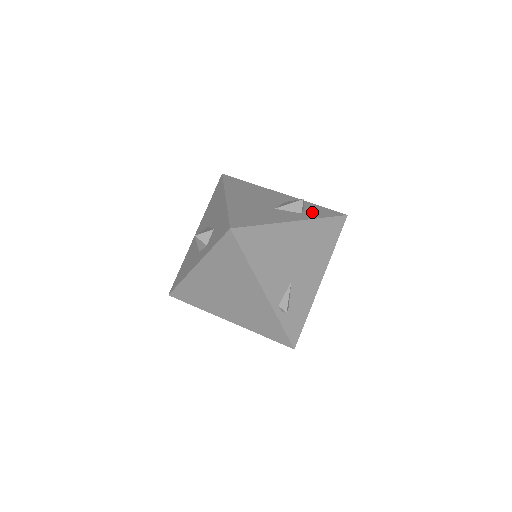
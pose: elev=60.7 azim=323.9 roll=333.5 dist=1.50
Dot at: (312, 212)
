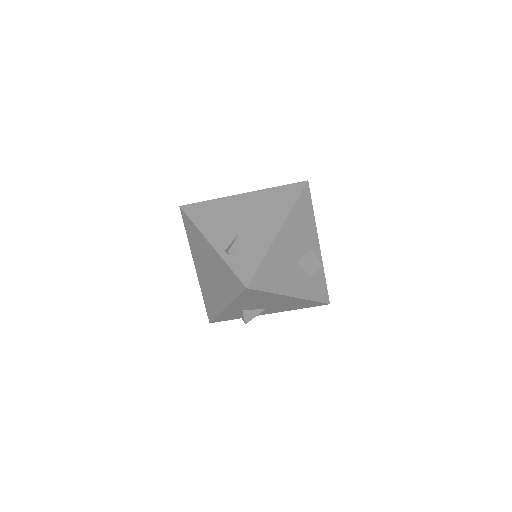
Dot at: occluded
